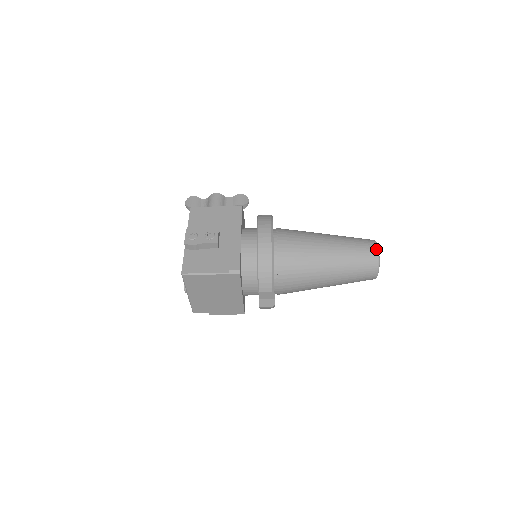
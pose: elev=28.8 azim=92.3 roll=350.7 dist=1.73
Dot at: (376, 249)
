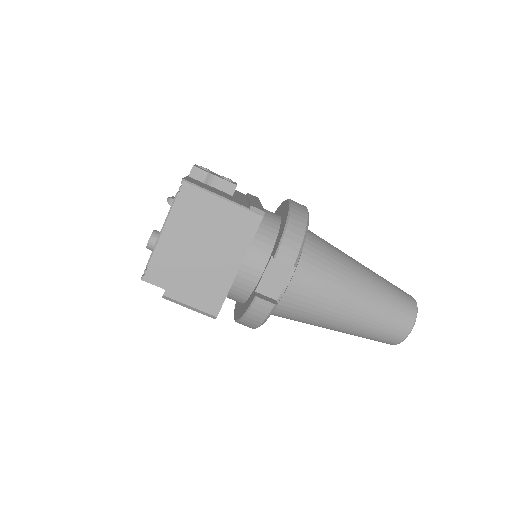
Dot at: occluded
